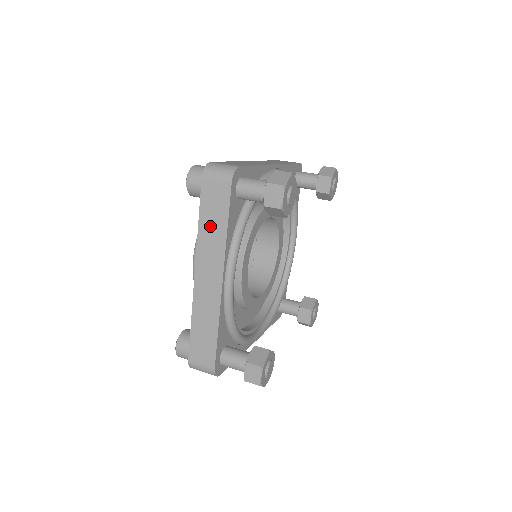
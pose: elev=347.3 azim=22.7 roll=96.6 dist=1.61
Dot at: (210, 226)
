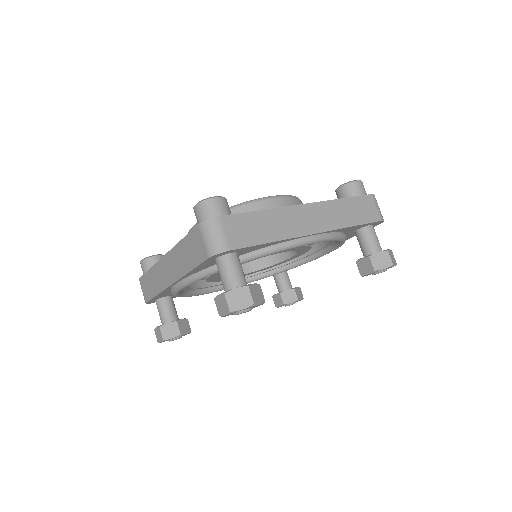
Dot at: (184, 253)
